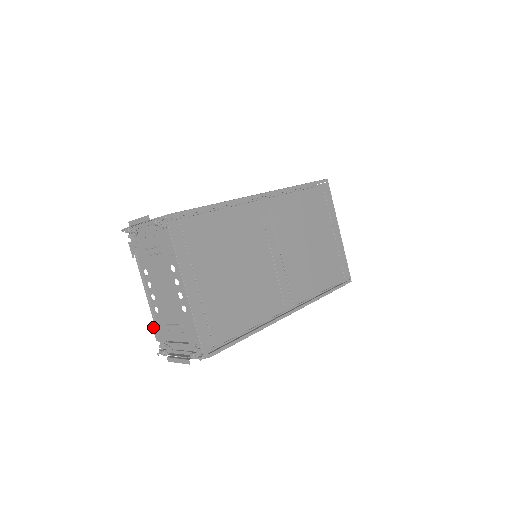
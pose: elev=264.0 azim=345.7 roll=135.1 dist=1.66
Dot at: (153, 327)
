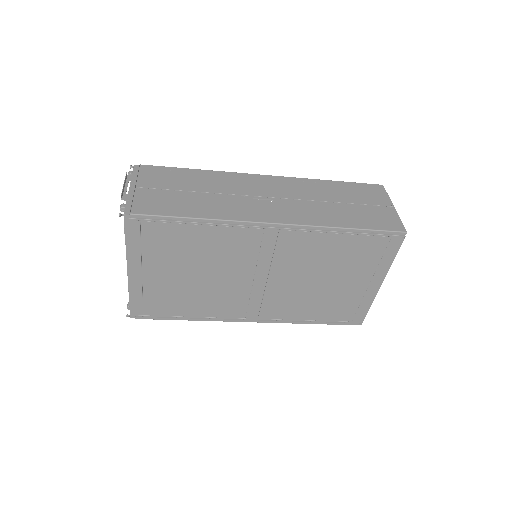
Dot at: occluded
